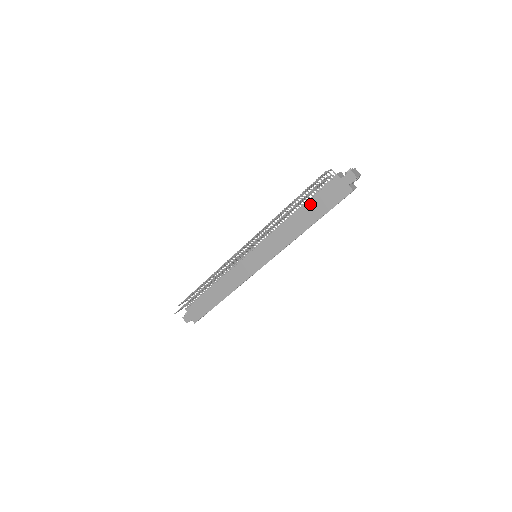
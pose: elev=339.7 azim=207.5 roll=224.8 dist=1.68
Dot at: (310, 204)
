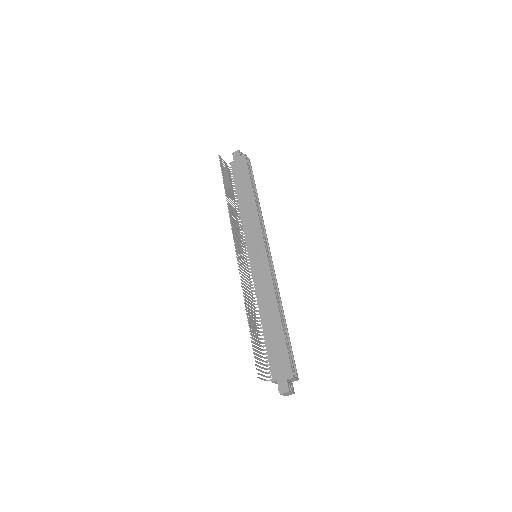
Dot at: (238, 187)
